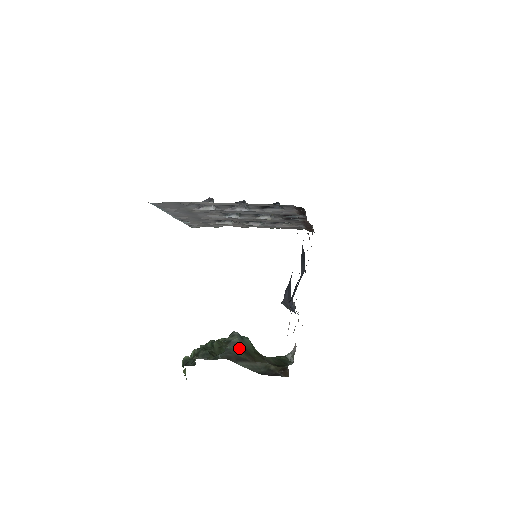
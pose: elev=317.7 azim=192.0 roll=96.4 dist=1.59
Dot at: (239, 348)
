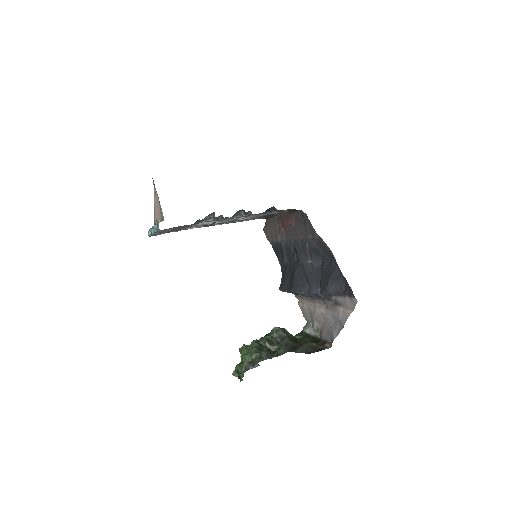
Dot at: (289, 339)
